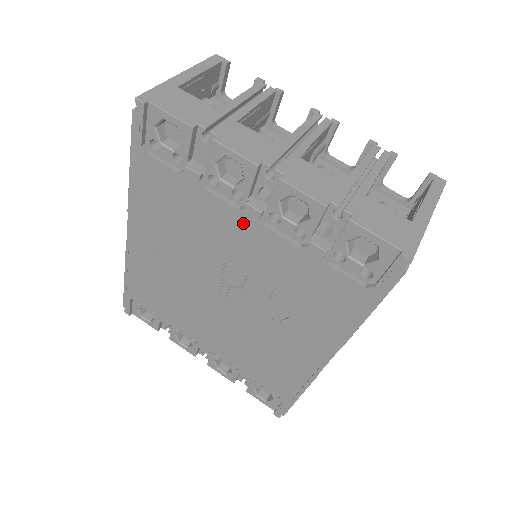
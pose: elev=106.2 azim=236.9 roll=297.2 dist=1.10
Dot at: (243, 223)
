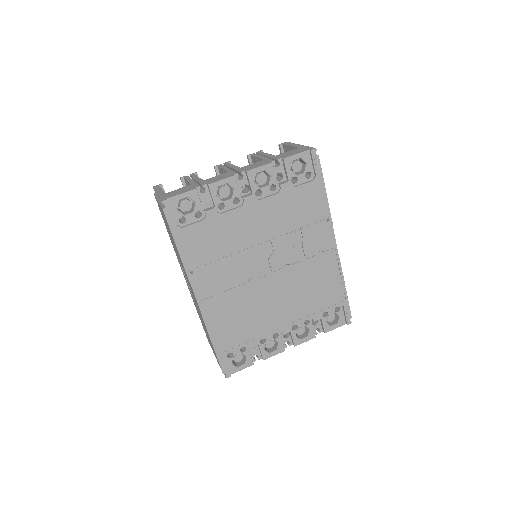
Dot at: (249, 211)
